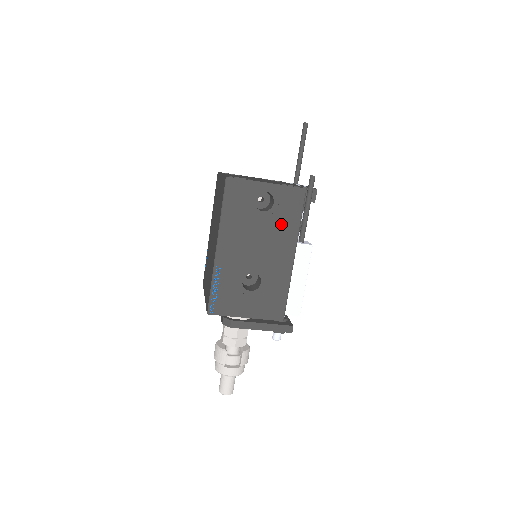
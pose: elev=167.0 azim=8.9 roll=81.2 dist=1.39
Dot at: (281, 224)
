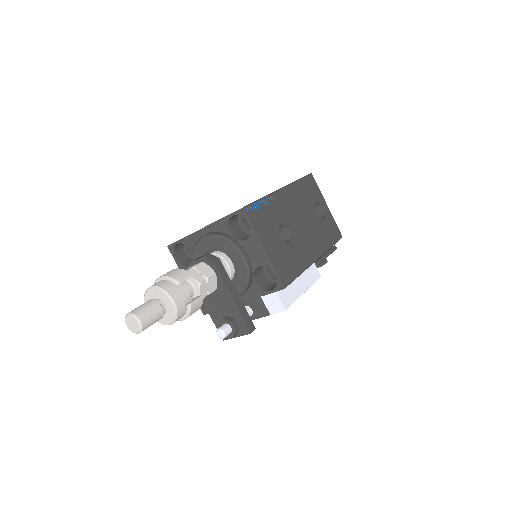
Dot at: (321, 232)
